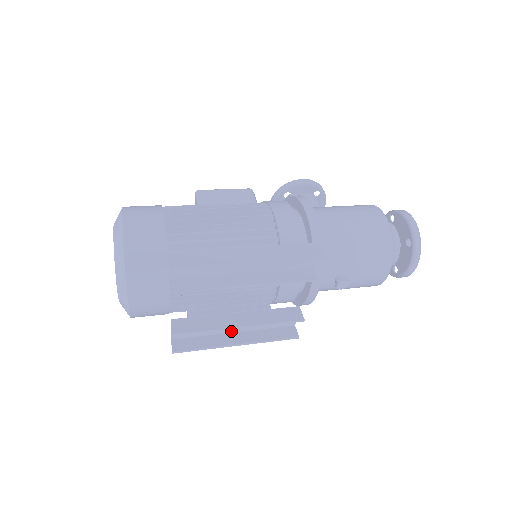
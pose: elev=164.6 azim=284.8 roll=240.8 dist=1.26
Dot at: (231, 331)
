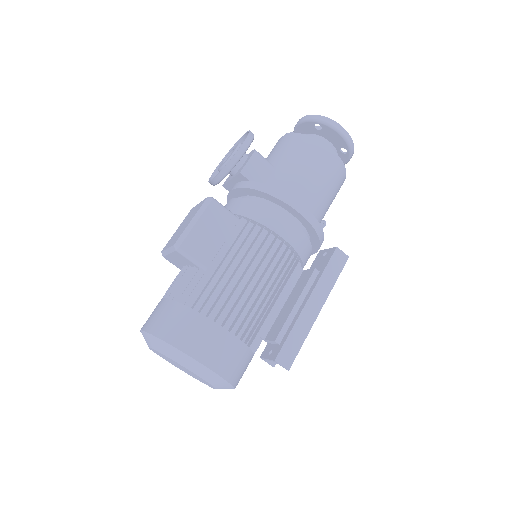
Dot at: occluded
